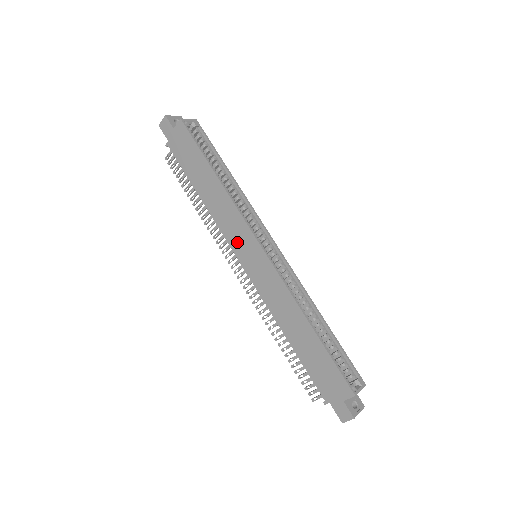
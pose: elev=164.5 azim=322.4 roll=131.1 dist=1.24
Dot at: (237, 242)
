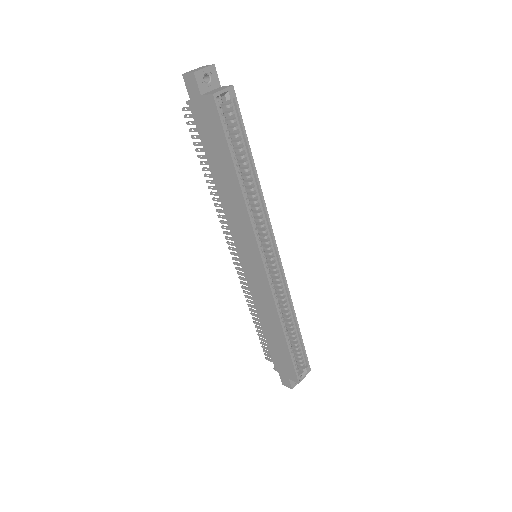
Dot at: (241, 243)
